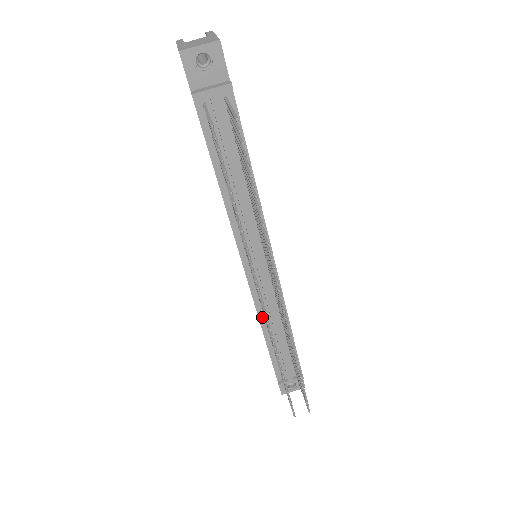
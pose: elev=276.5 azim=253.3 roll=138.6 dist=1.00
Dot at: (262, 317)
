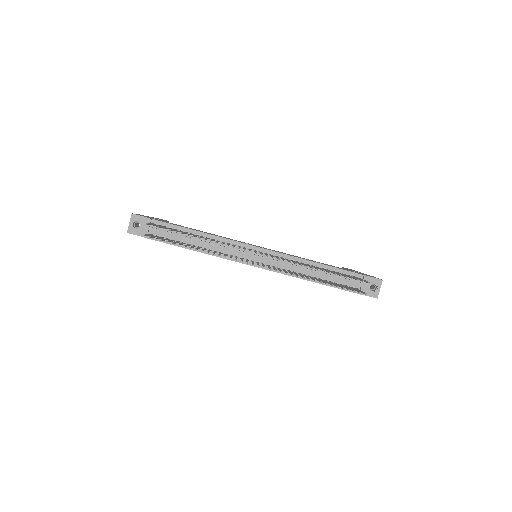
Dot at: (294, 274)
